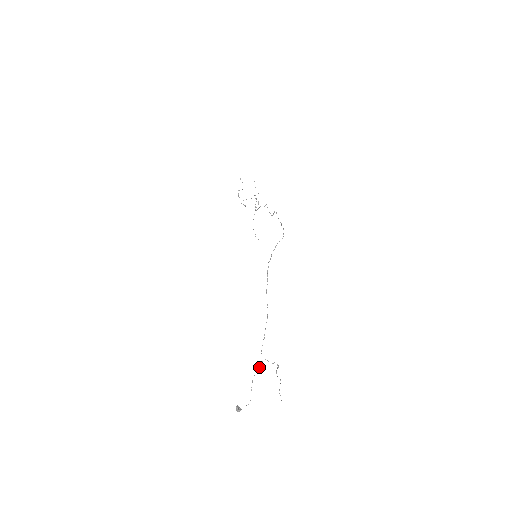
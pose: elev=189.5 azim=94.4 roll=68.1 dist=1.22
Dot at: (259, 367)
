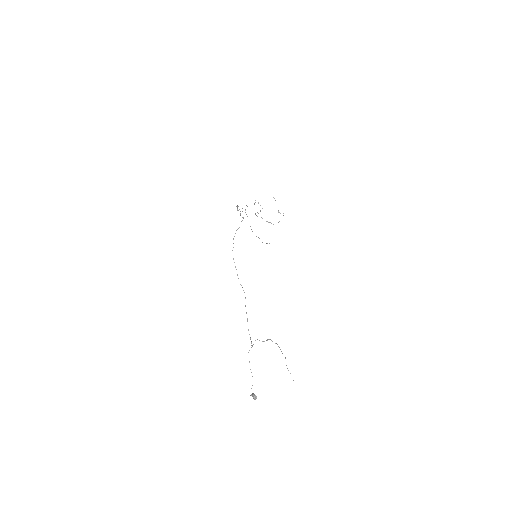
Dot at: occluded
